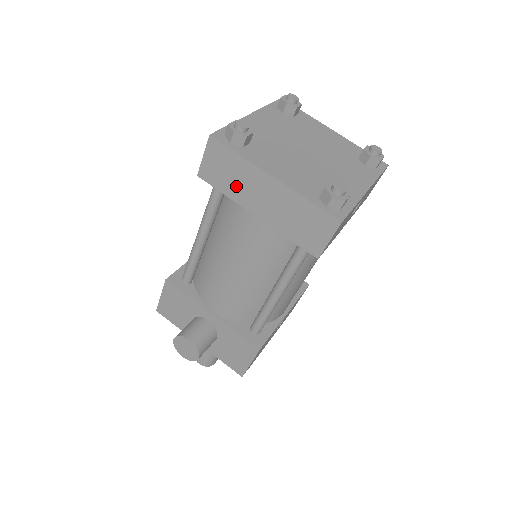
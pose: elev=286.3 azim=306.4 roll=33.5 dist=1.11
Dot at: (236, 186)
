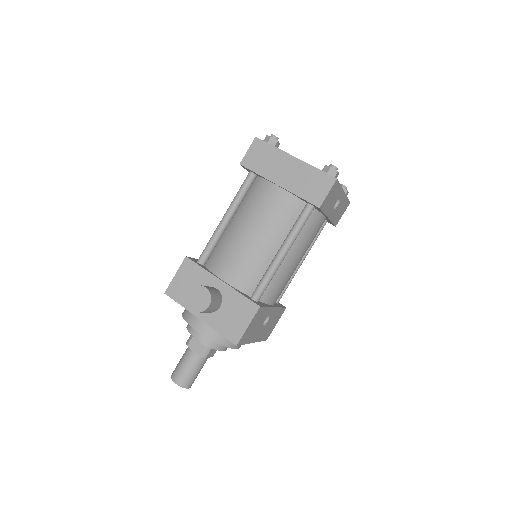
Dot at: (267, 167)
